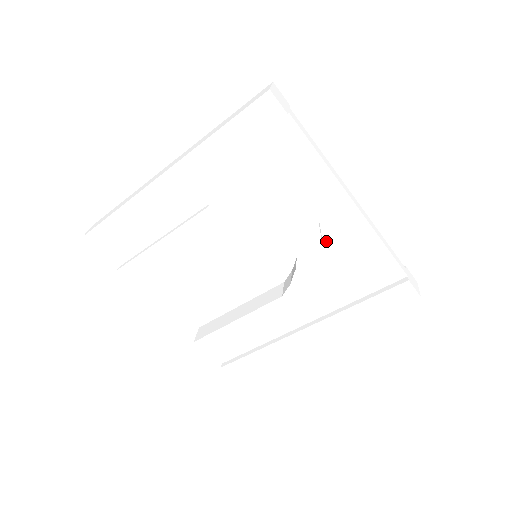
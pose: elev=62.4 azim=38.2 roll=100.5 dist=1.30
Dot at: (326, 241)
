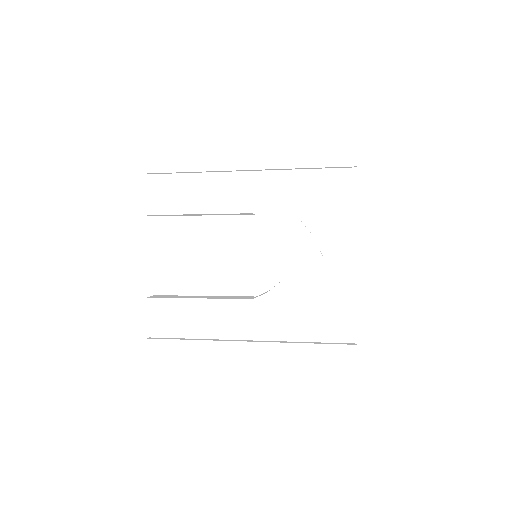
Dot at: (317, 275)
